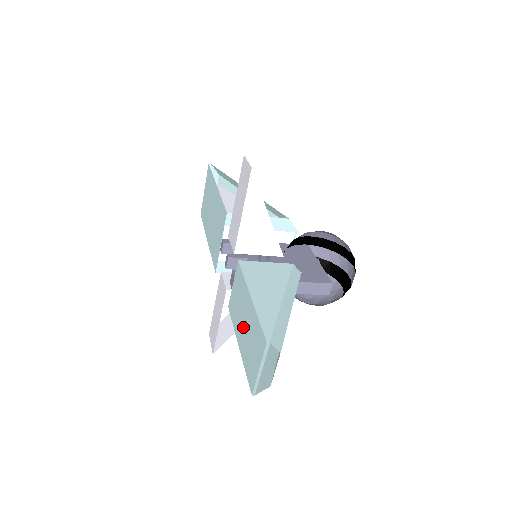
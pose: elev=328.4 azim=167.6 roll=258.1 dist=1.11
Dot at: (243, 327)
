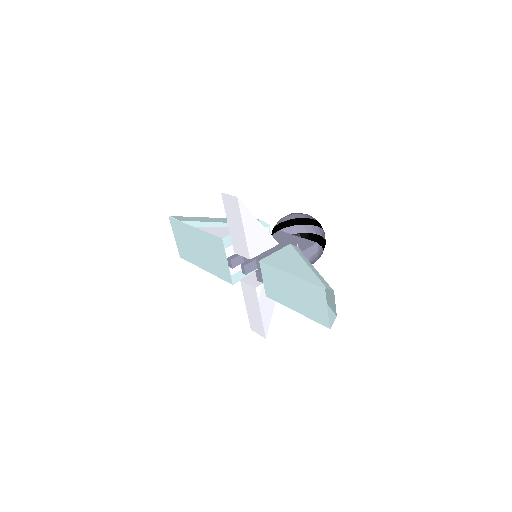
Dot at: (293, 297)
